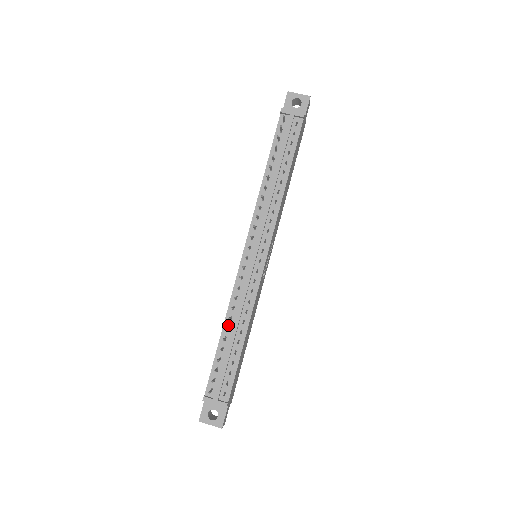
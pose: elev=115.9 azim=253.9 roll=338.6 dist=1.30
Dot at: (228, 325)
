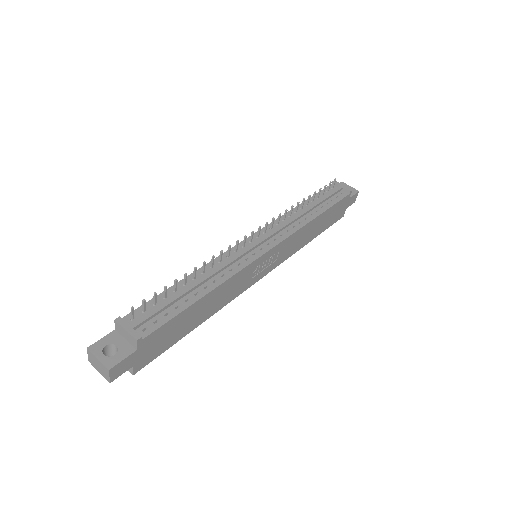
Dot at: (196, 276)
